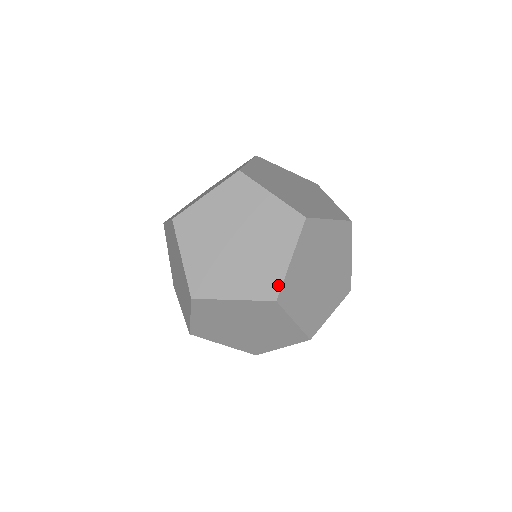
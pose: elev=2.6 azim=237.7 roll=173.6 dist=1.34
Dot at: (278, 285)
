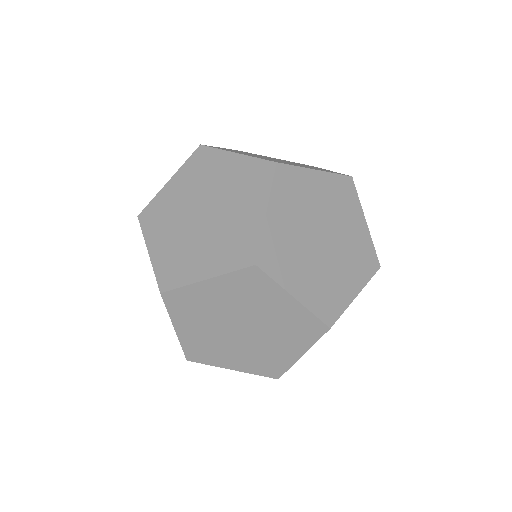
Dot at: occluded
